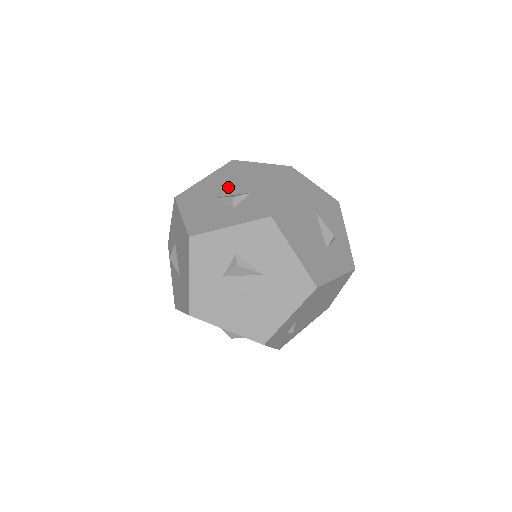
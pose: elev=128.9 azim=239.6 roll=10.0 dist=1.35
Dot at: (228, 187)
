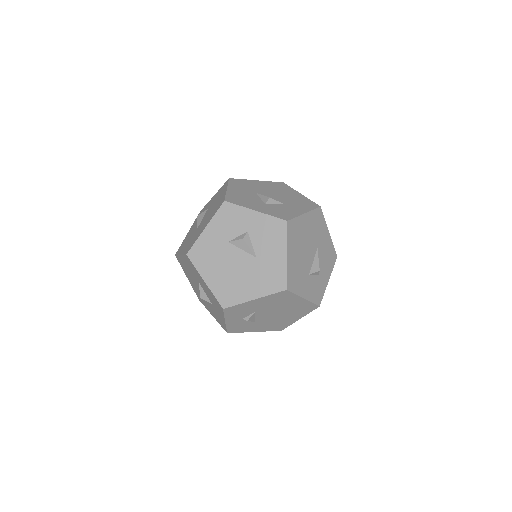
Dot at: (270, 193)
